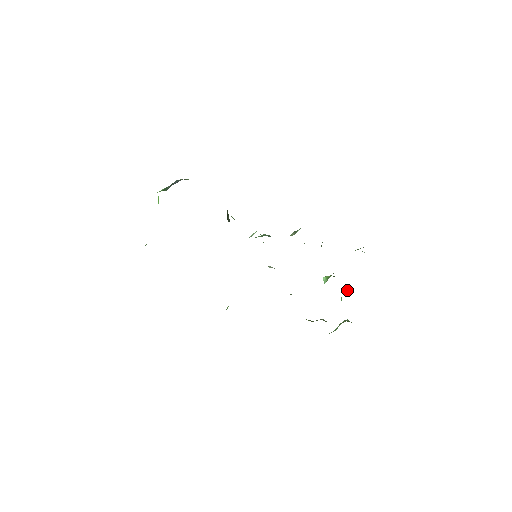
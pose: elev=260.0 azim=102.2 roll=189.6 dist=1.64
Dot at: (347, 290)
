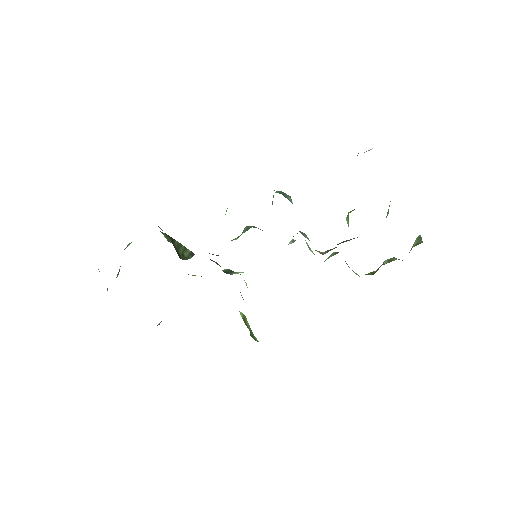
Dot at: occluded
